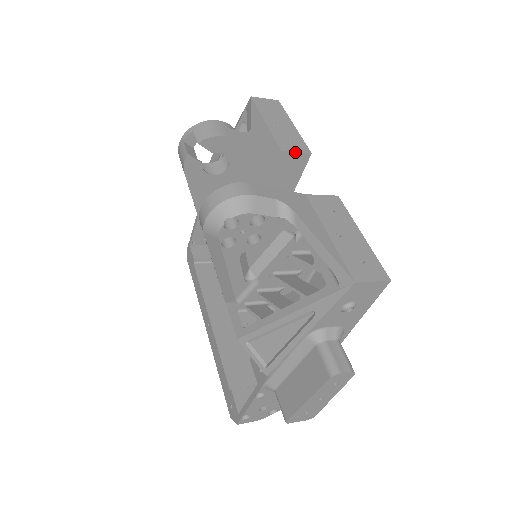
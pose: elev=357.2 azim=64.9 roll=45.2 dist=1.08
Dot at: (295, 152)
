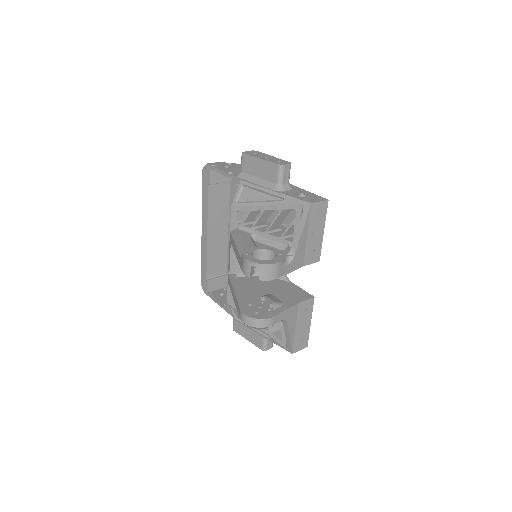
Dot at: occluded
